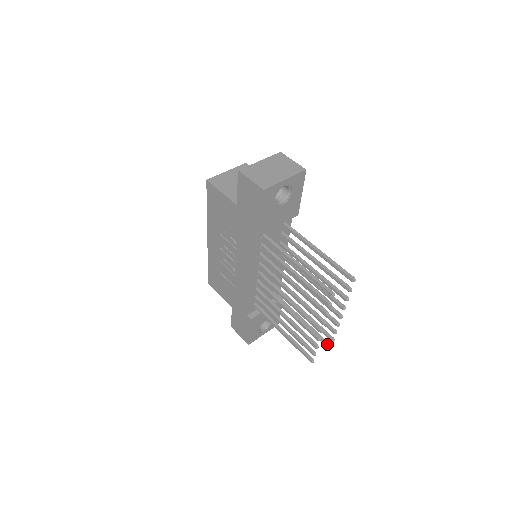
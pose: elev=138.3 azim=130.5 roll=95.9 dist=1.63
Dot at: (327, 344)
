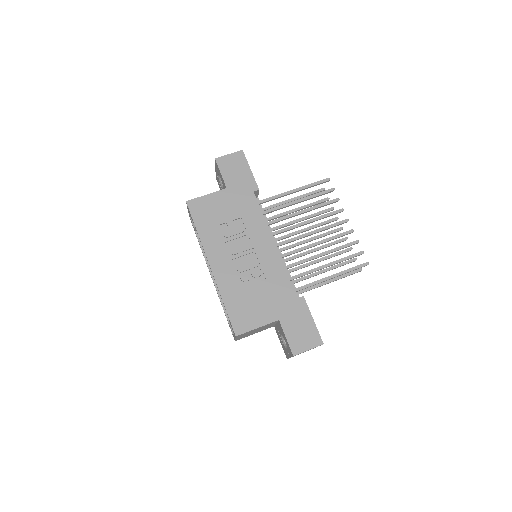
Dot at: (357, 269)
